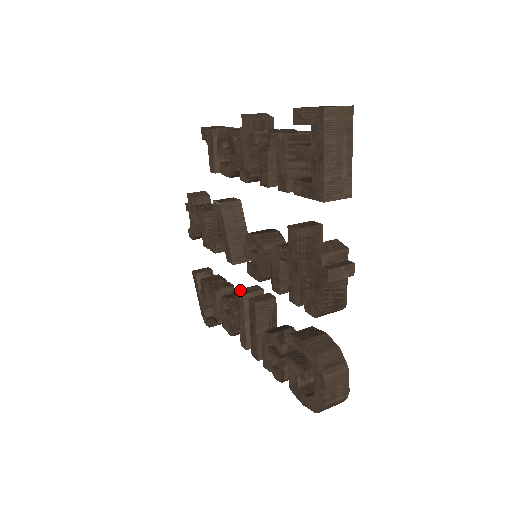
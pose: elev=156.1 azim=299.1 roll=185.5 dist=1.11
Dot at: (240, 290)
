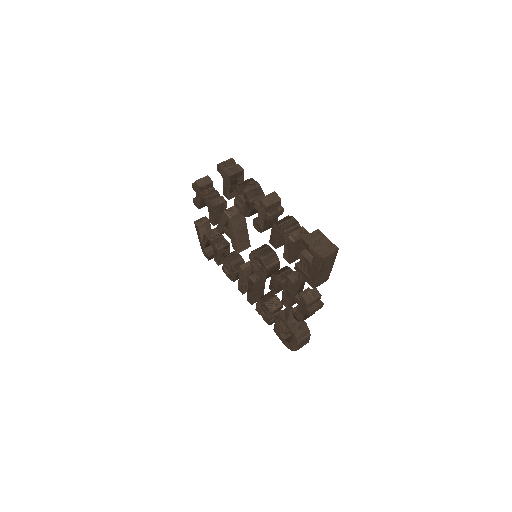
Dot at: (241, 266)
